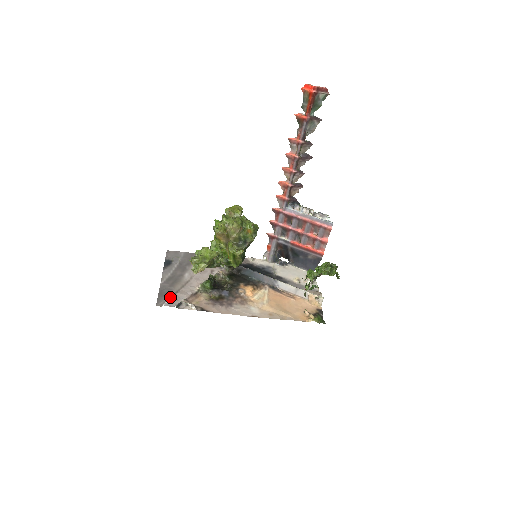
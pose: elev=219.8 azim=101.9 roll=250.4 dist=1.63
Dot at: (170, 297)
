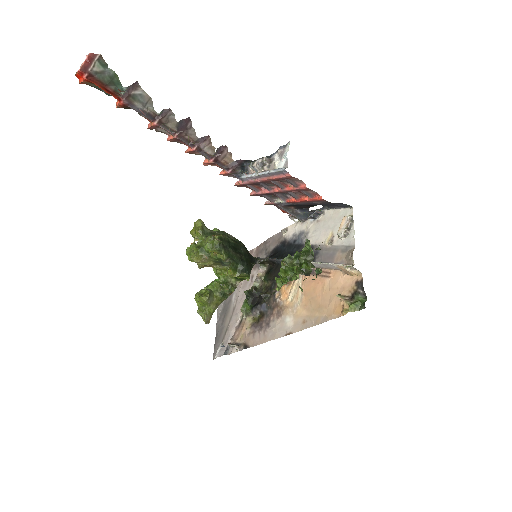
Dot at: (222, 341)
